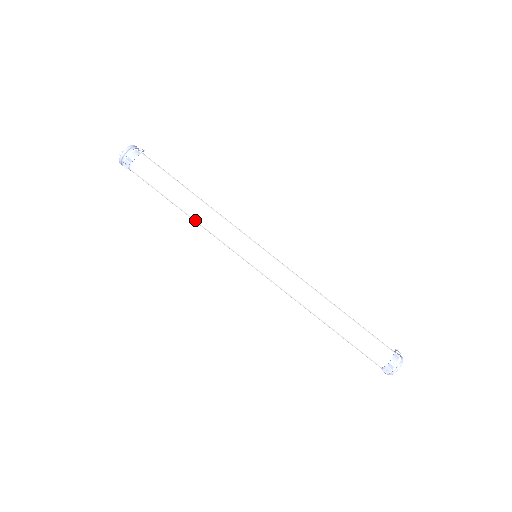
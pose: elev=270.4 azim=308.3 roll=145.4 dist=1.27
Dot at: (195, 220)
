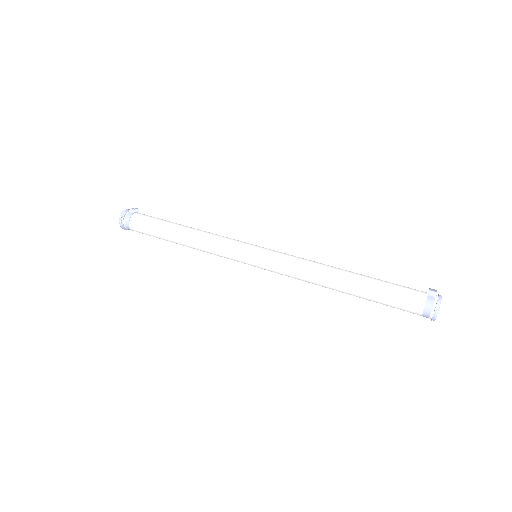
Dot at: (196, 232)
